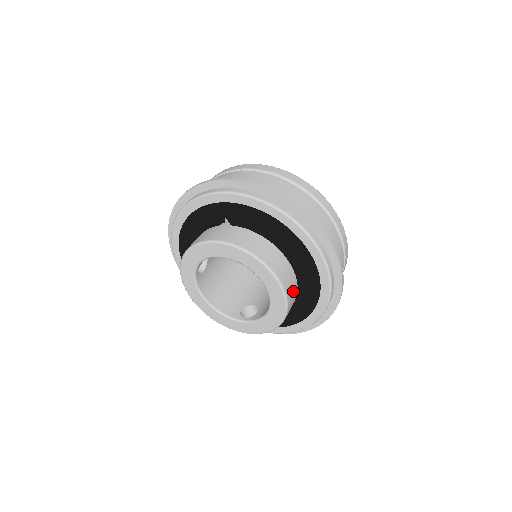
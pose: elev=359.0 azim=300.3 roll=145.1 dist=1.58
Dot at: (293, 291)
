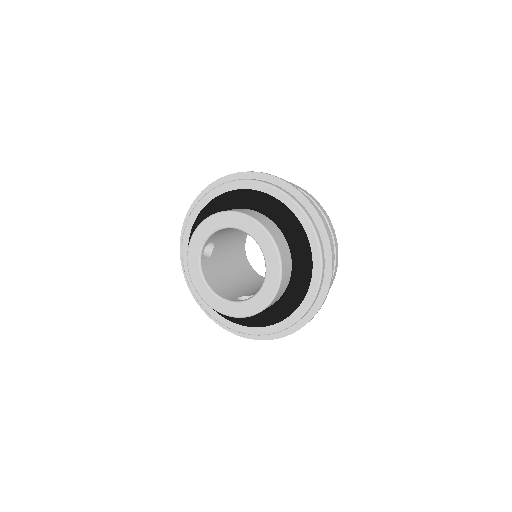
Dot at: (287, 264)
